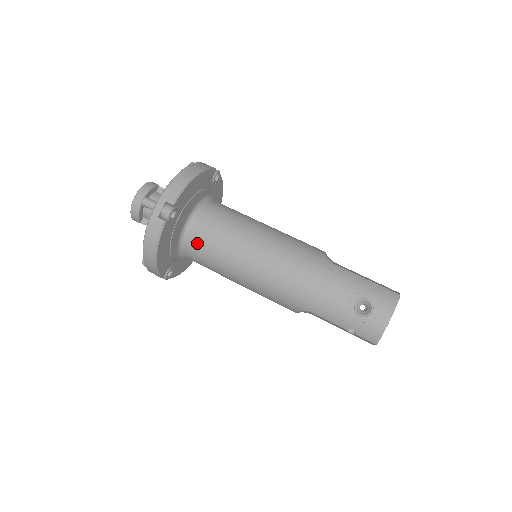
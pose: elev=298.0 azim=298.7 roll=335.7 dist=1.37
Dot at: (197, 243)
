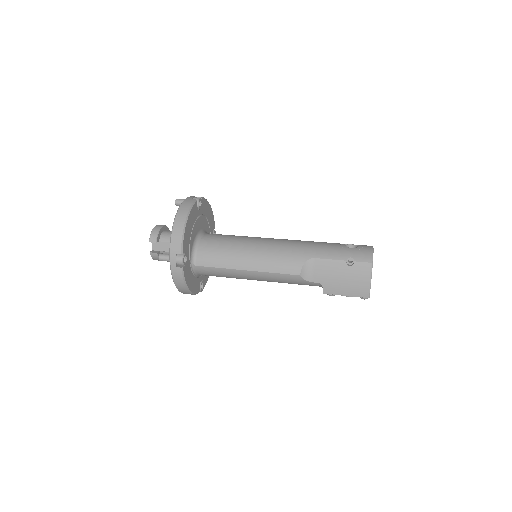
Dot at: (210, 240)
